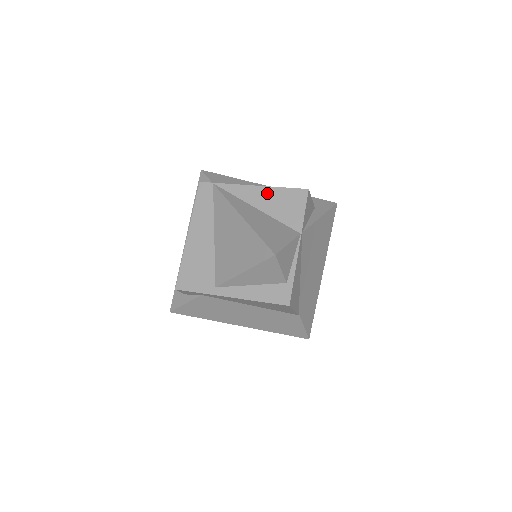
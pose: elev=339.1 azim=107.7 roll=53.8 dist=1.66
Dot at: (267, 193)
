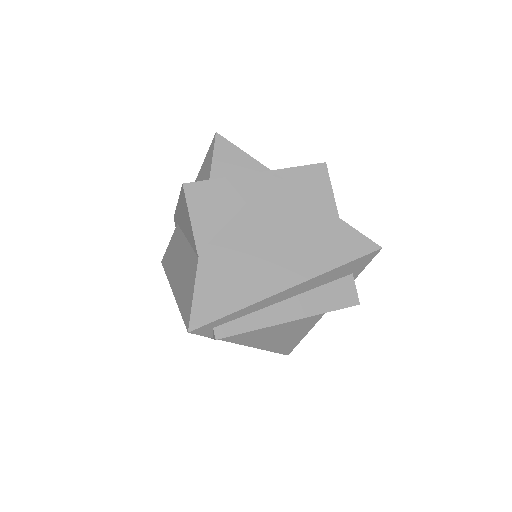
Dot at: occluded
